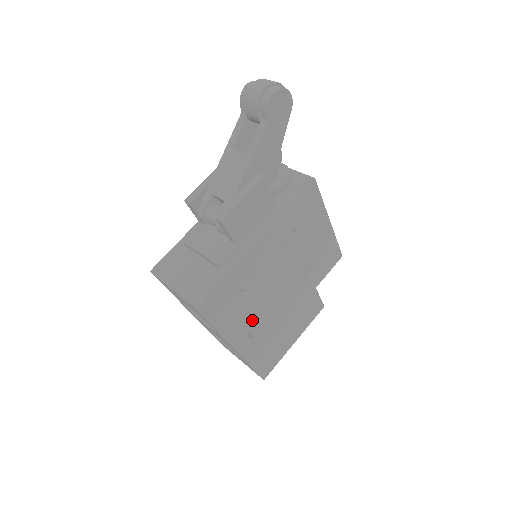
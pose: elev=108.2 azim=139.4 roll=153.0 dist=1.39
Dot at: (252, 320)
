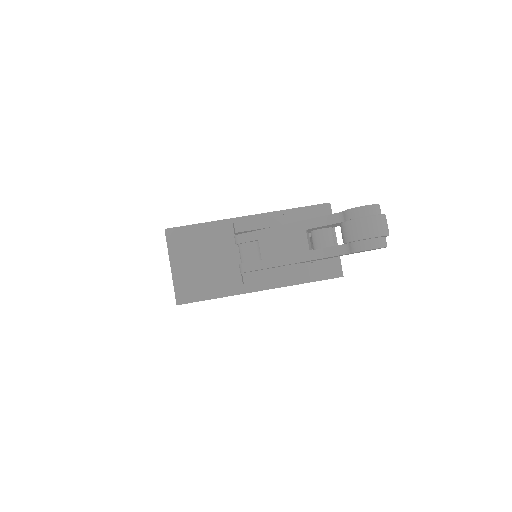
Dot at: occluded
